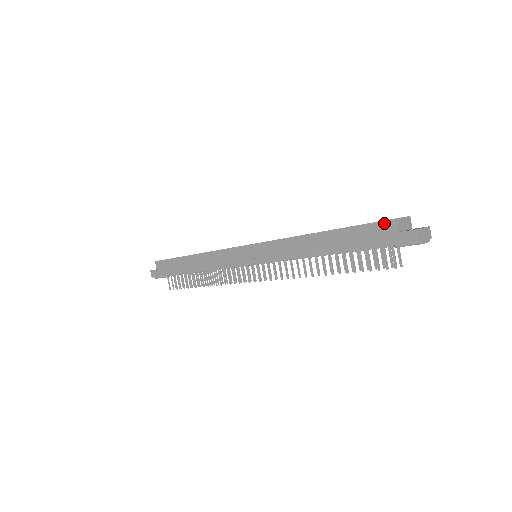
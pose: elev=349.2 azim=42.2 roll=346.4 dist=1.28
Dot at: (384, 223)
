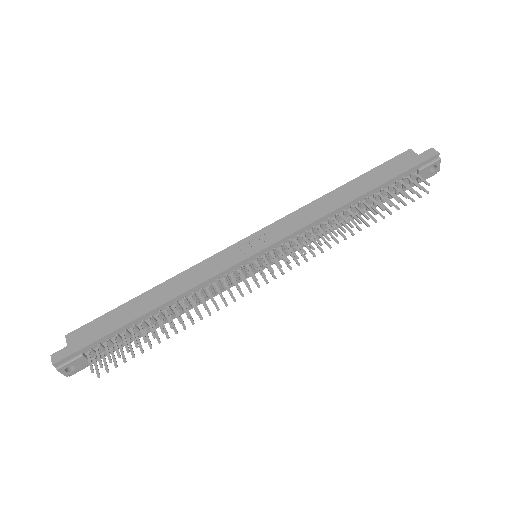
Dot at: (401, 155)
